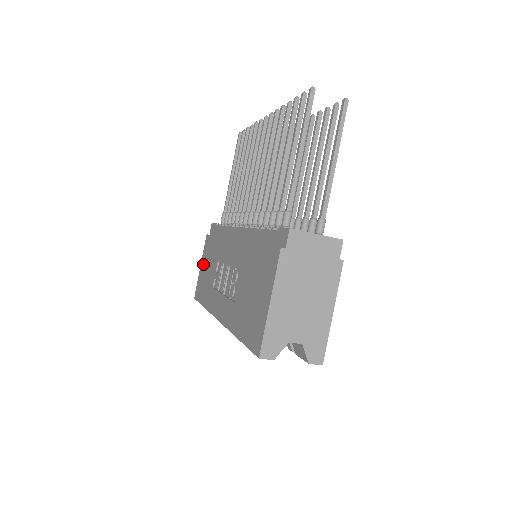
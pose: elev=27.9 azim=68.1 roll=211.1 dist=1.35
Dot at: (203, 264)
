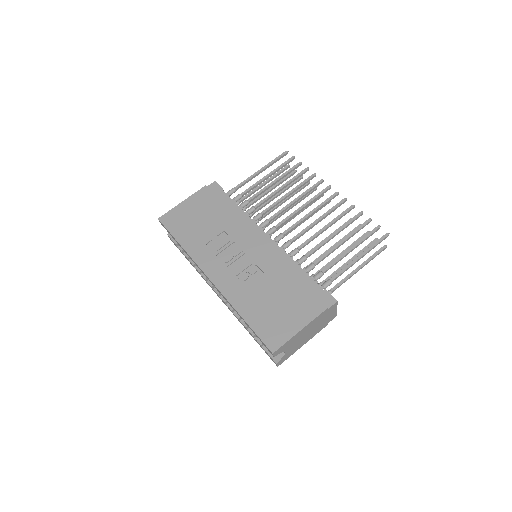
Dot at: (190, 206)
